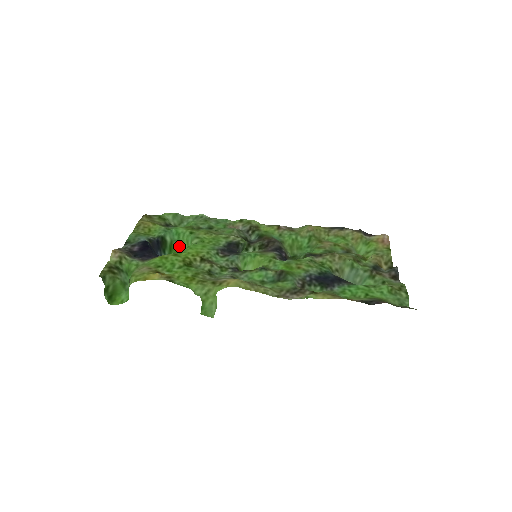
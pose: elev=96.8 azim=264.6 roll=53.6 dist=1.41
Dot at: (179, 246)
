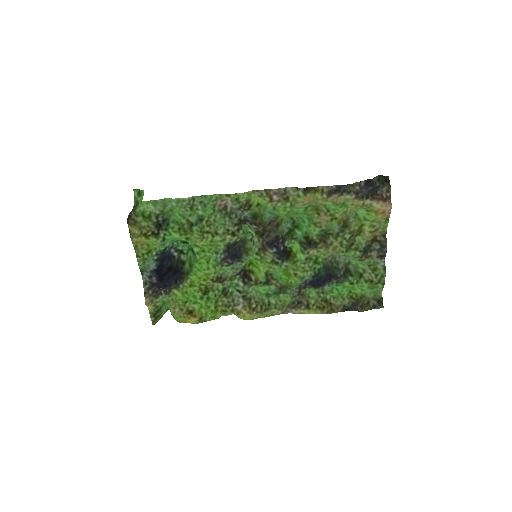
Dot at: occluded
